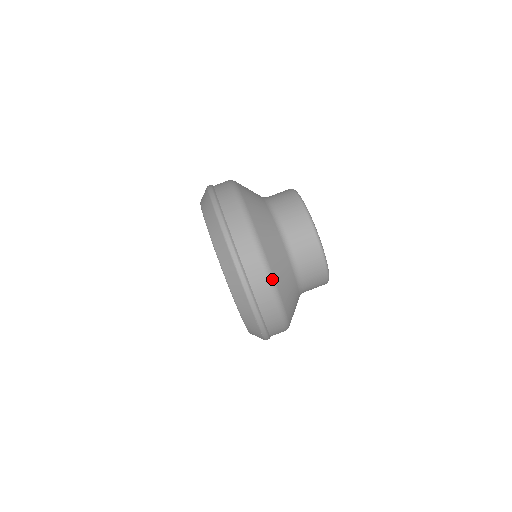
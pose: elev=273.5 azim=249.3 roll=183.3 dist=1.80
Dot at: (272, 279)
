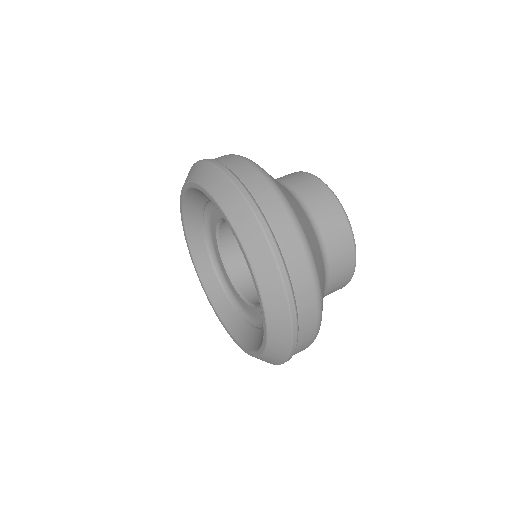
Dot at: (284, 198)
